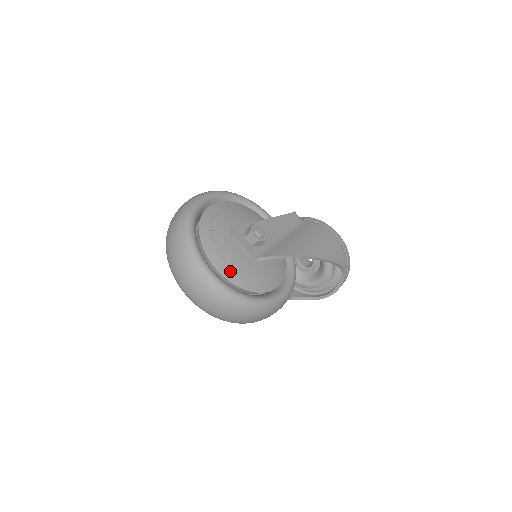
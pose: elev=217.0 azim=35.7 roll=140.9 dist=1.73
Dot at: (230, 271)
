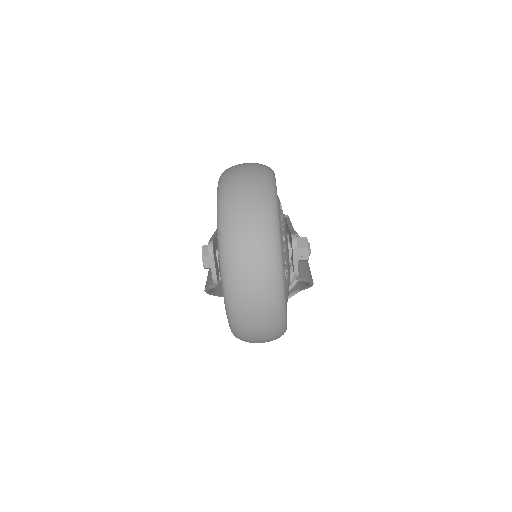
Dot at: (286, 289)
